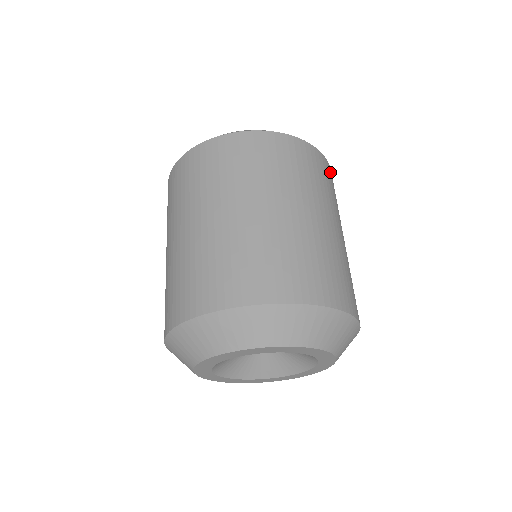
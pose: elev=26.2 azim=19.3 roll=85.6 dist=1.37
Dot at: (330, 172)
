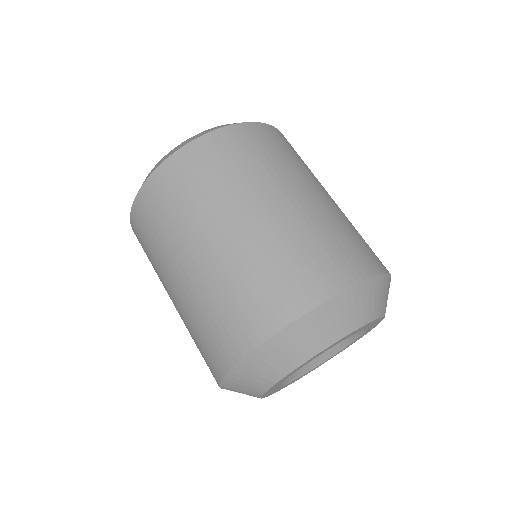
Dot at: (253, 131)
